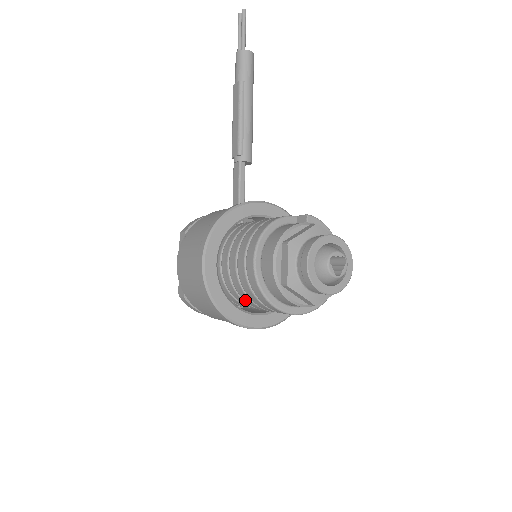
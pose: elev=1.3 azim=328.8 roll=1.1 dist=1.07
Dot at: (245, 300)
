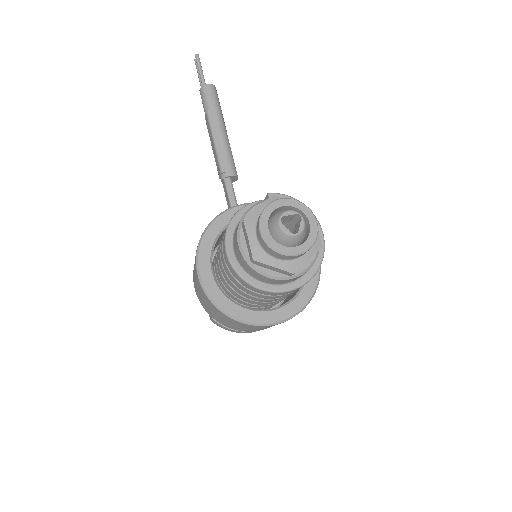
Dot at: (244, 296)
